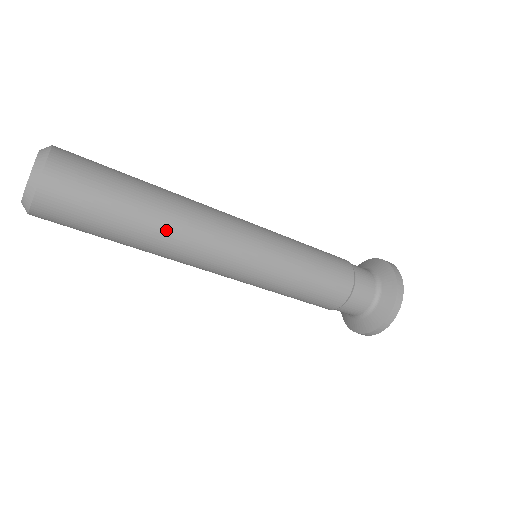
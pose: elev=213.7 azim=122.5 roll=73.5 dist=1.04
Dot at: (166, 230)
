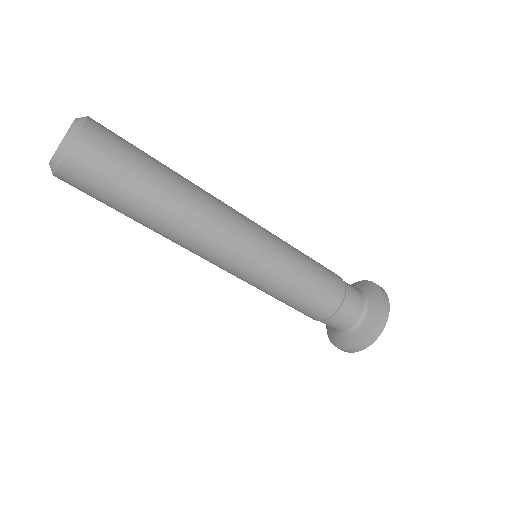
Dot at: (181, 208)
